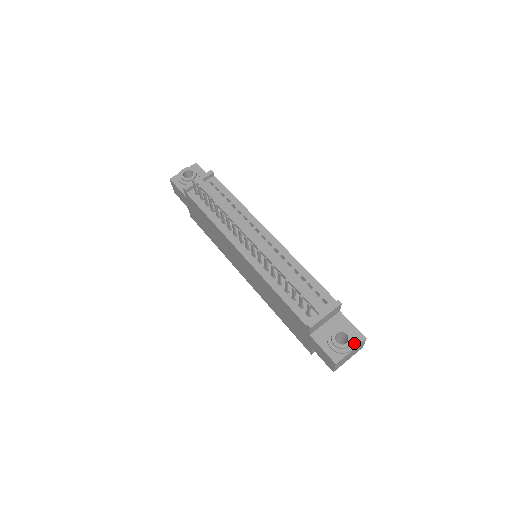
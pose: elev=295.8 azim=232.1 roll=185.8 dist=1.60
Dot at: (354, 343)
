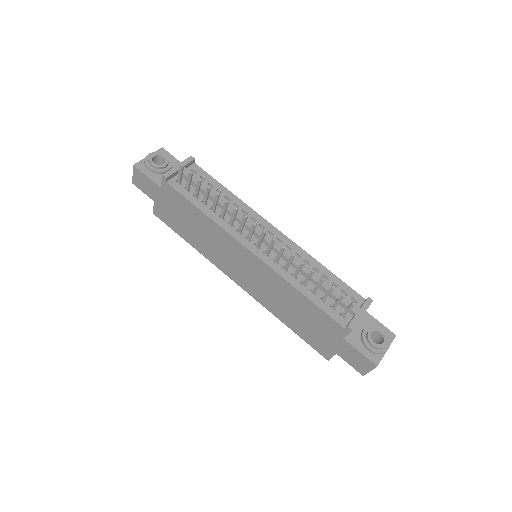
Dot at: (389, 341)
